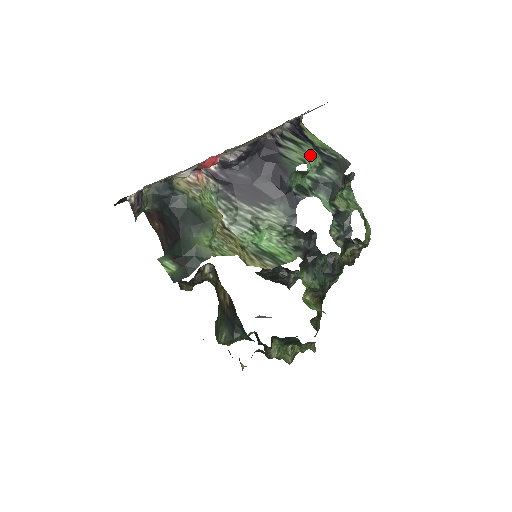
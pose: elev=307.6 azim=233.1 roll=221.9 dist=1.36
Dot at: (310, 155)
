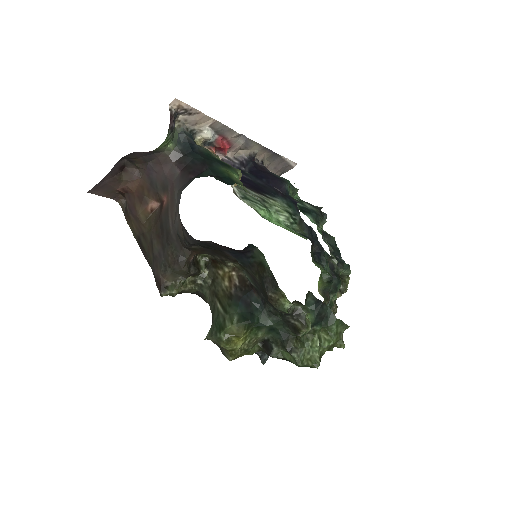
Dot at: occluded
